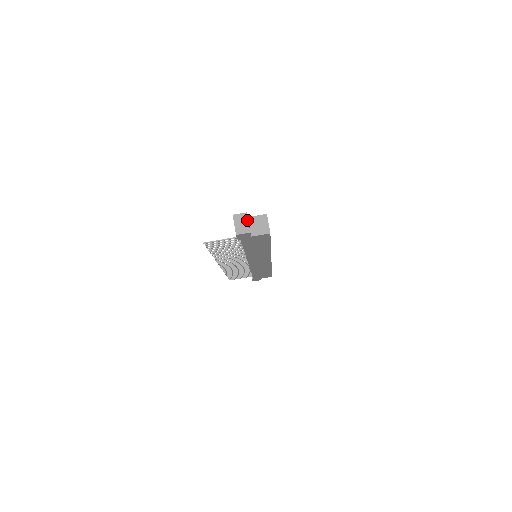
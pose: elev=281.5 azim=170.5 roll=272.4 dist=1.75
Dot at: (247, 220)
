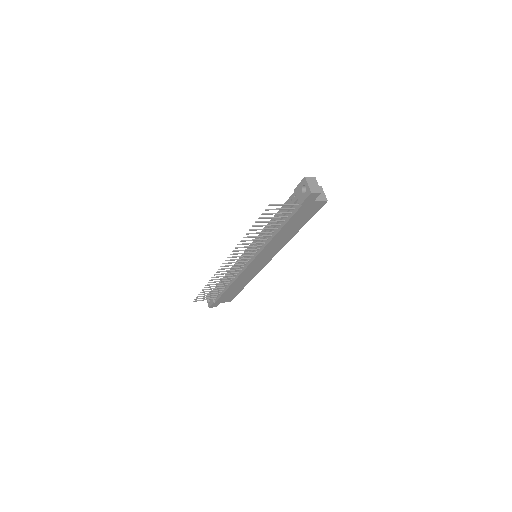
Dot at: (317, 183)
